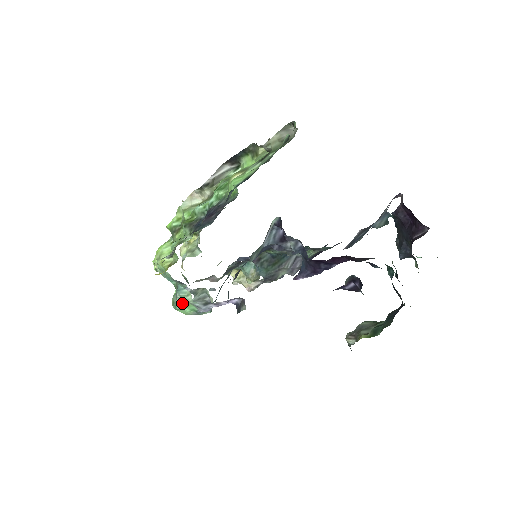
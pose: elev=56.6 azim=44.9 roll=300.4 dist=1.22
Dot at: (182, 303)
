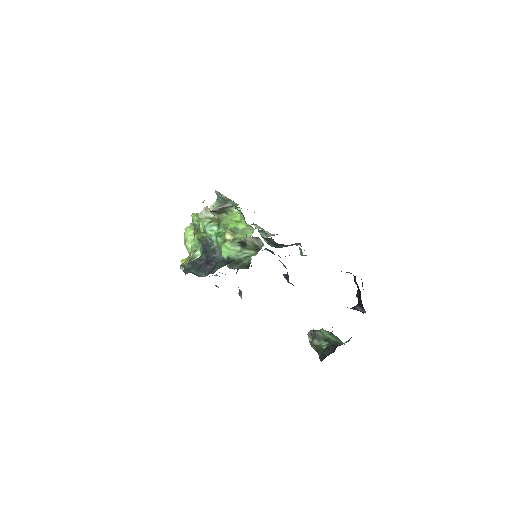
Dot at: occluded
